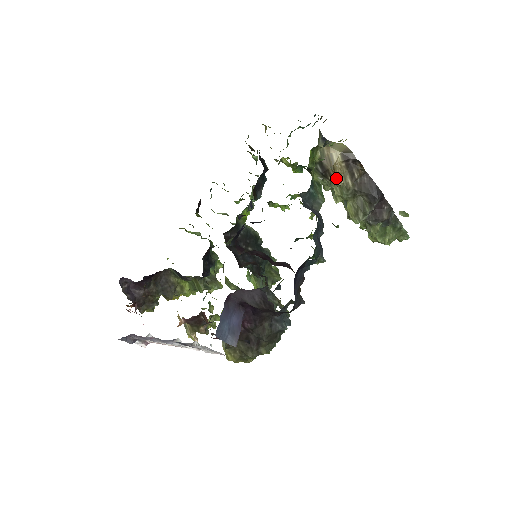
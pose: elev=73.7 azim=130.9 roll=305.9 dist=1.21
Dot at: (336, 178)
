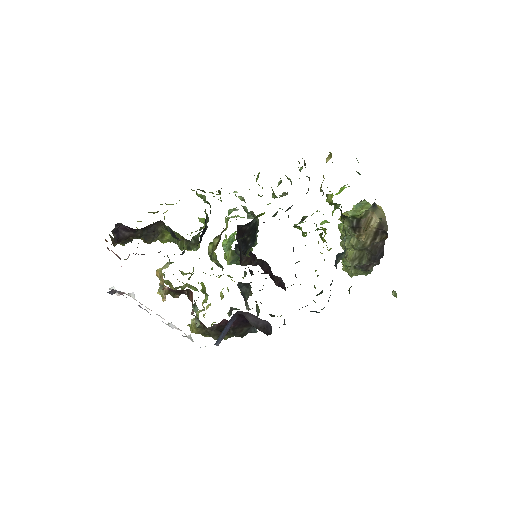
Dot at: (362, 236)
